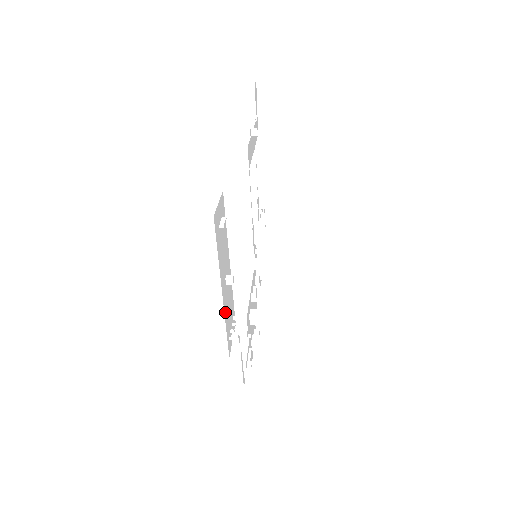
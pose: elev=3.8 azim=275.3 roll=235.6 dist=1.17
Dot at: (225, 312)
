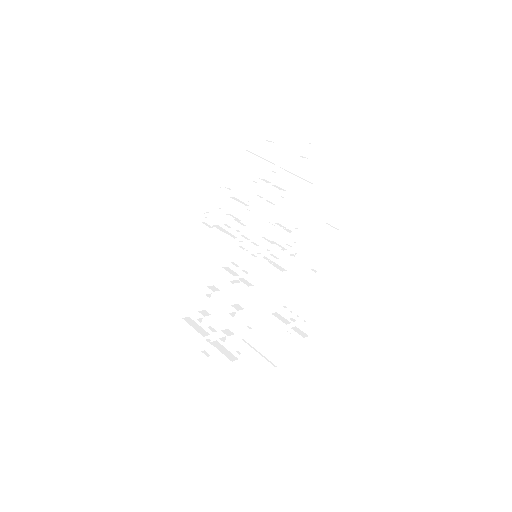
Dot at: occluded
